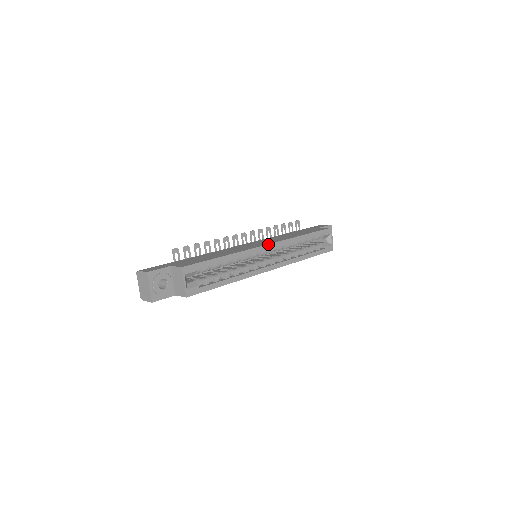
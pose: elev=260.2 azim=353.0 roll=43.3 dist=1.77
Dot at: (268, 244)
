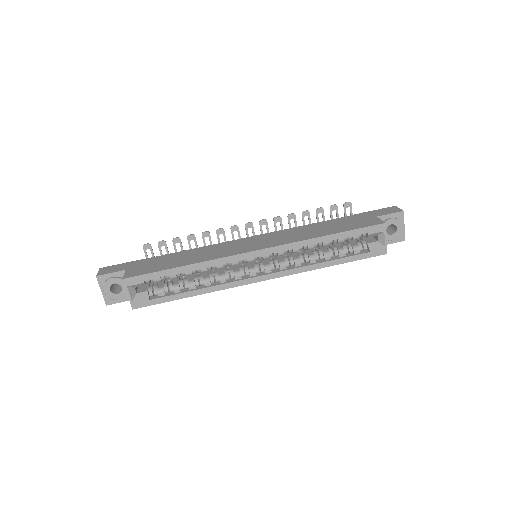
Dot at: (257, 250)
